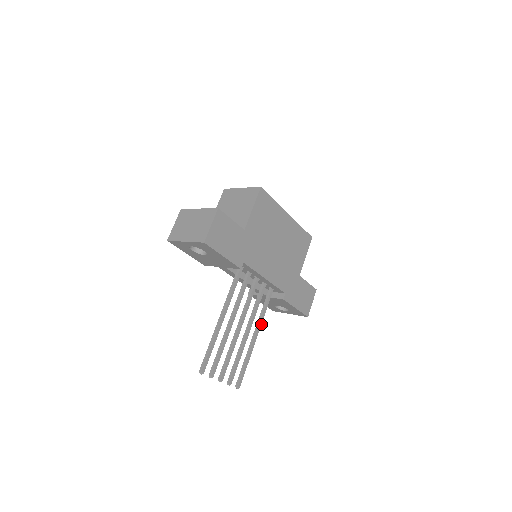
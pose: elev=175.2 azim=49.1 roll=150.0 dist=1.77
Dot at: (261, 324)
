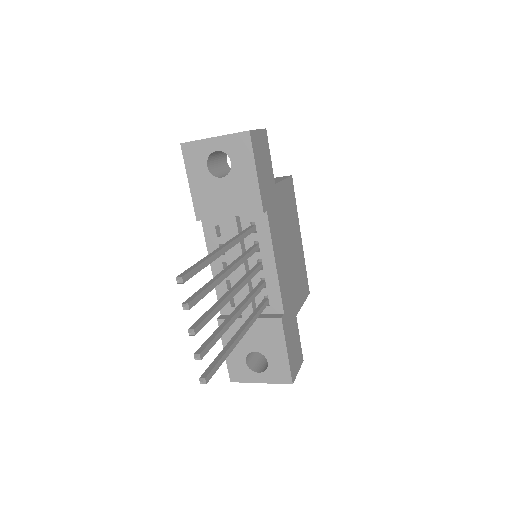
Dot at: (250, 326)
